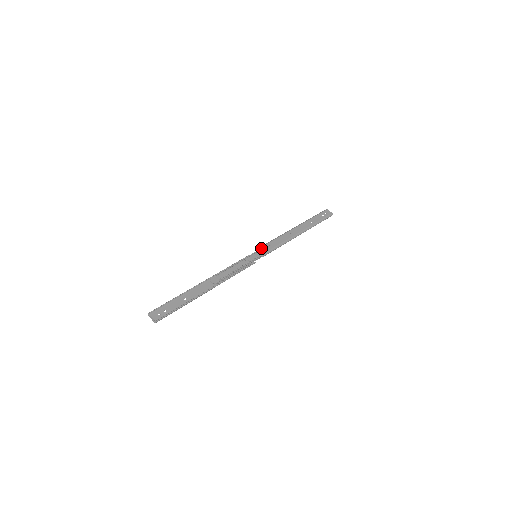
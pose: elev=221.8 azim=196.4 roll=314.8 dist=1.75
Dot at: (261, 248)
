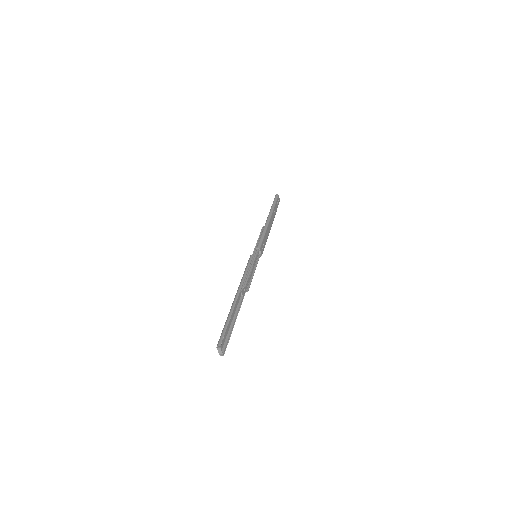
Dot at: (261, 248)
